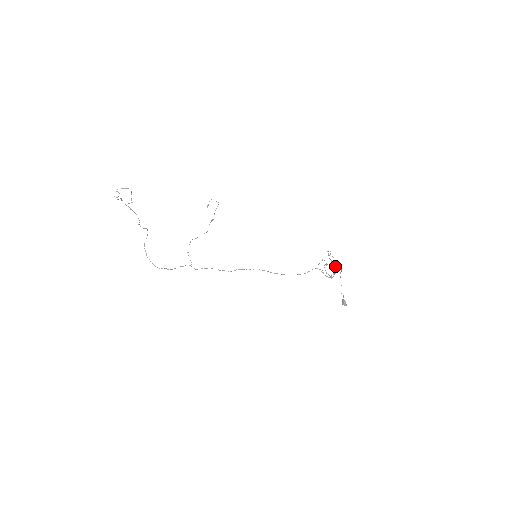
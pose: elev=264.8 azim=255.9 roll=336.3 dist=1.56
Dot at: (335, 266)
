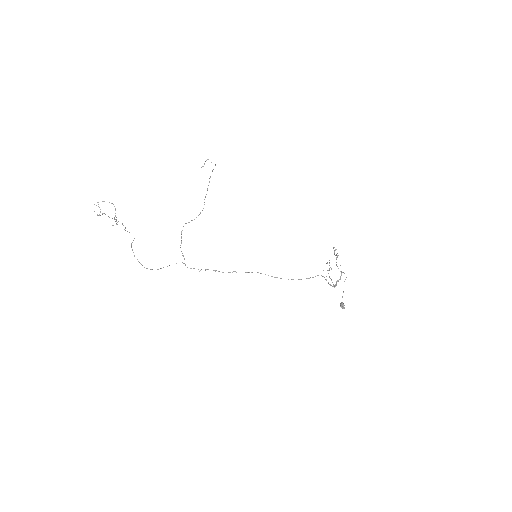
Dot at: (340, 271)
